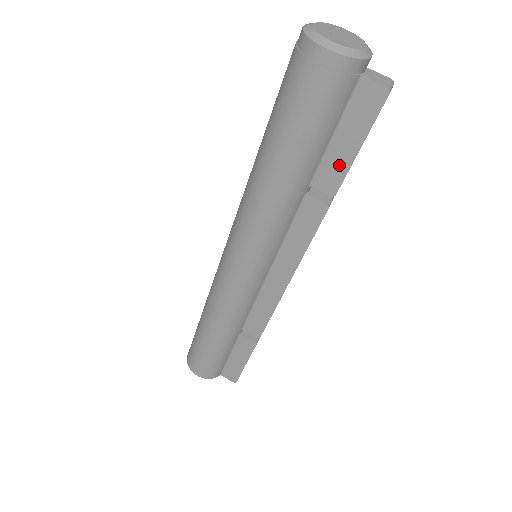
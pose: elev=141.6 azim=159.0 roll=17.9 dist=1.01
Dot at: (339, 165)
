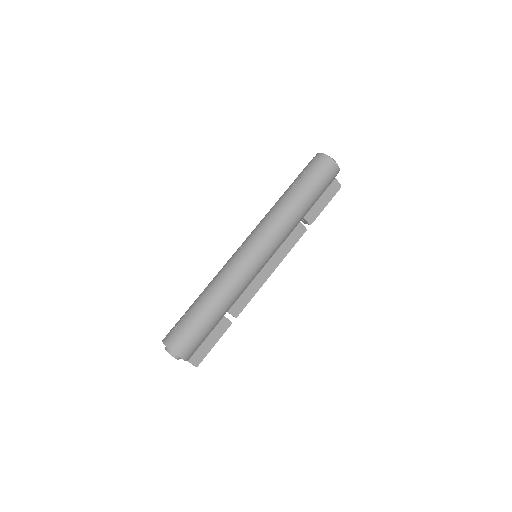
Dot at: (317, 211)
